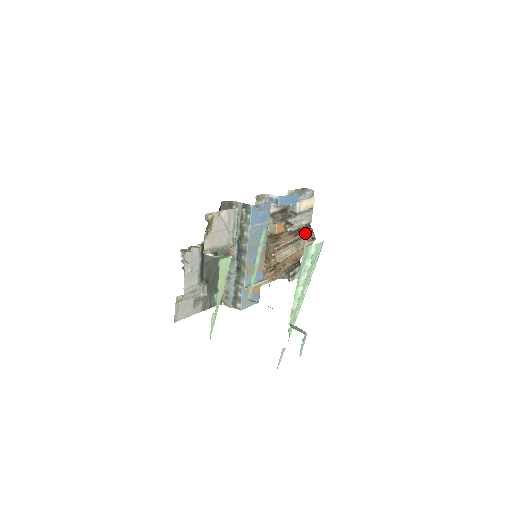
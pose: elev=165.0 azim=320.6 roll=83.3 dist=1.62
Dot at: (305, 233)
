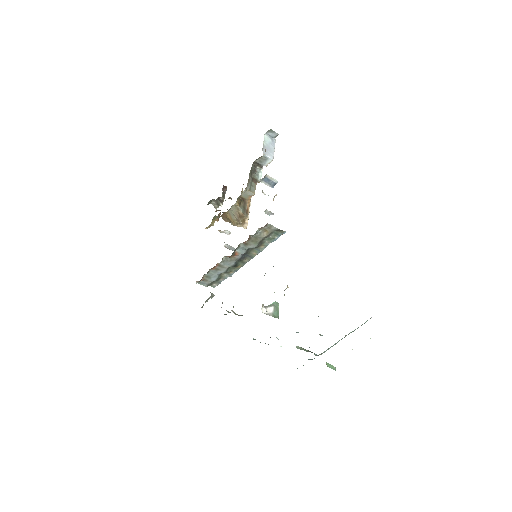
Dot at: occluded
